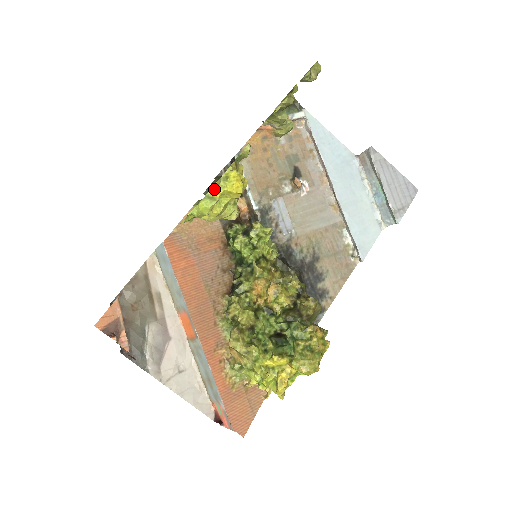
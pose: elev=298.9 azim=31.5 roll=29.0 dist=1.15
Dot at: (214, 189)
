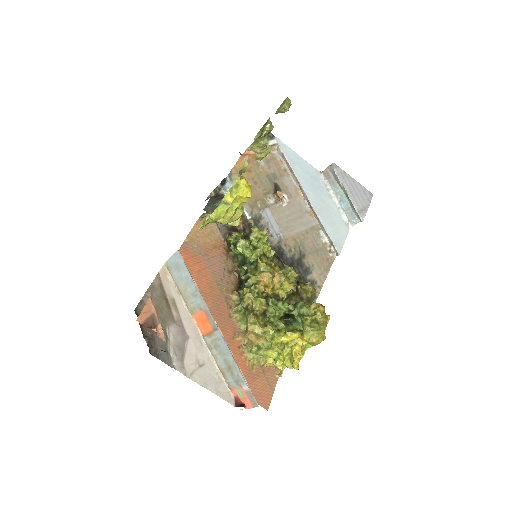
Dot at: (227, 196)
